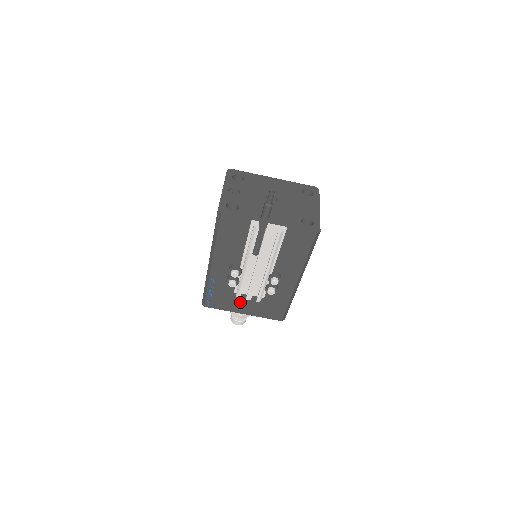
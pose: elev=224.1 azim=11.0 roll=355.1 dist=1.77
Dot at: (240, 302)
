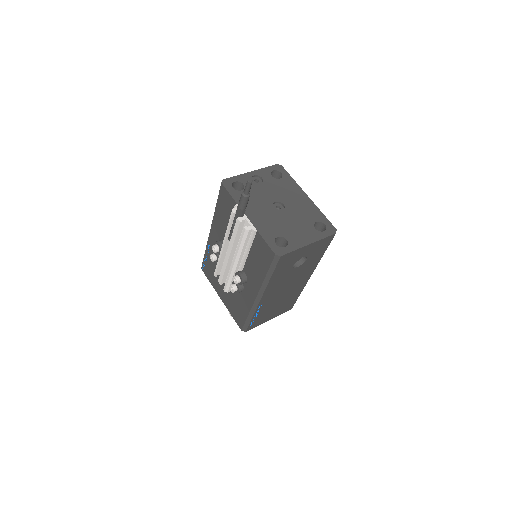
Dot at: occluded
